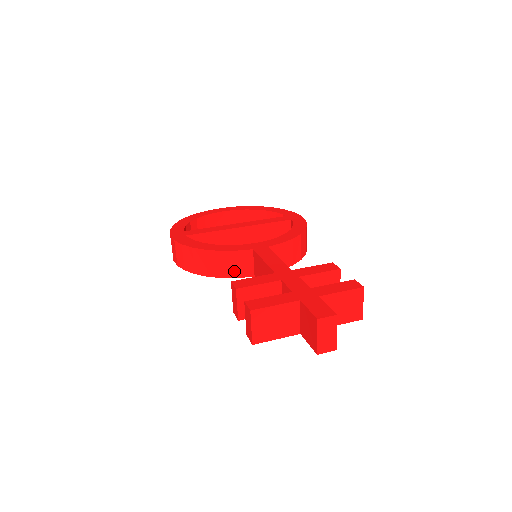
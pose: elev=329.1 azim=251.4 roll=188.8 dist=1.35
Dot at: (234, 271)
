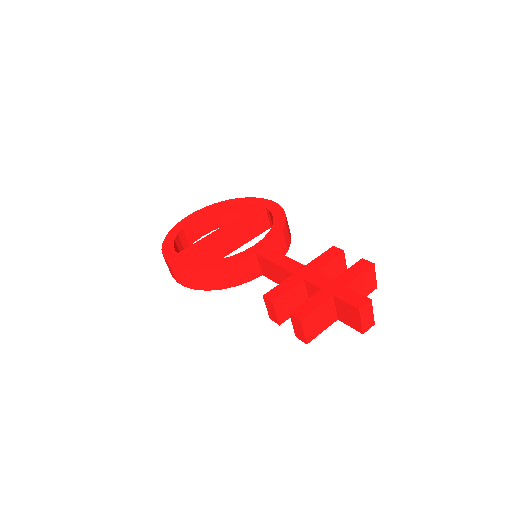
Dot at: (245, 277)
